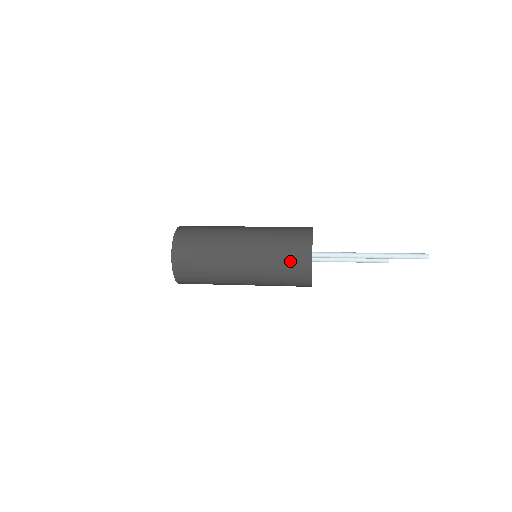
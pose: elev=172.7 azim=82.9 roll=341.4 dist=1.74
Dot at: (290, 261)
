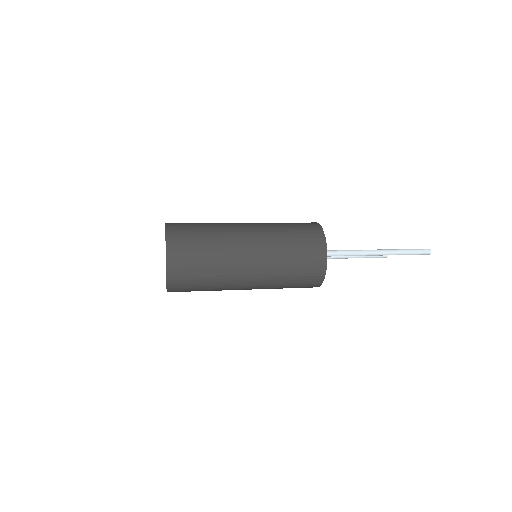
Dot at: (304, 263)
